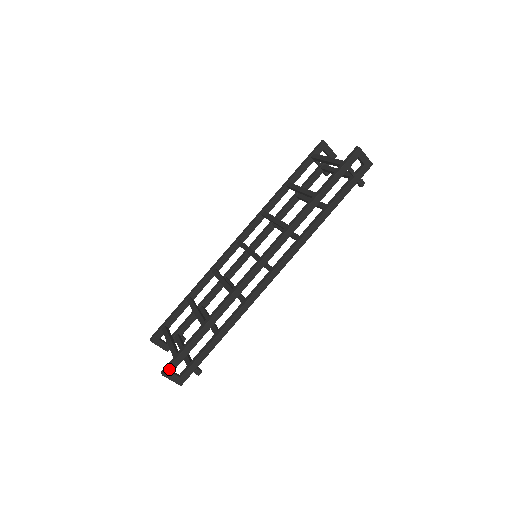
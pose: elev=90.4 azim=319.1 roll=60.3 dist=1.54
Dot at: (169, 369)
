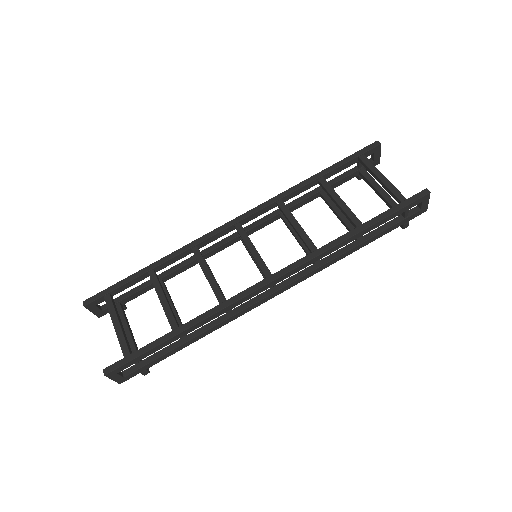
Dot at: (116, 370)
